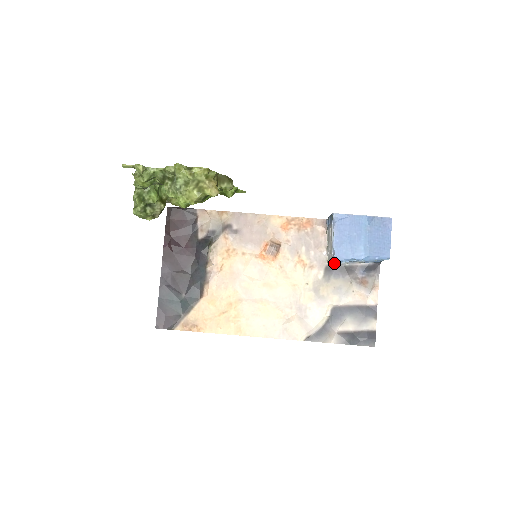
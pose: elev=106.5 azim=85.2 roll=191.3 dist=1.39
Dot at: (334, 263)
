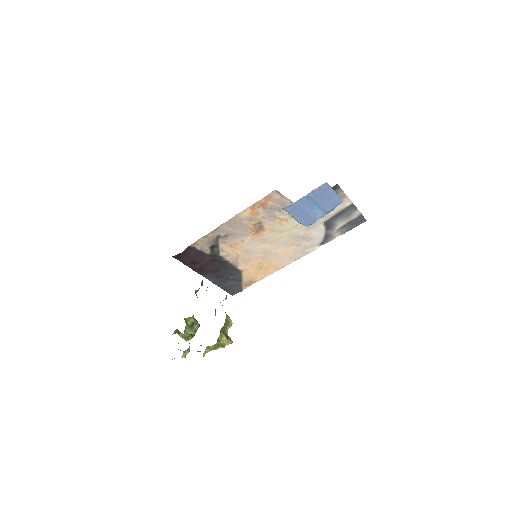
Dot at: occluded
